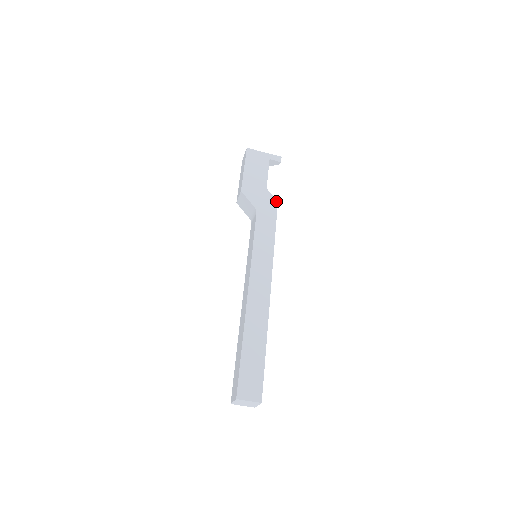
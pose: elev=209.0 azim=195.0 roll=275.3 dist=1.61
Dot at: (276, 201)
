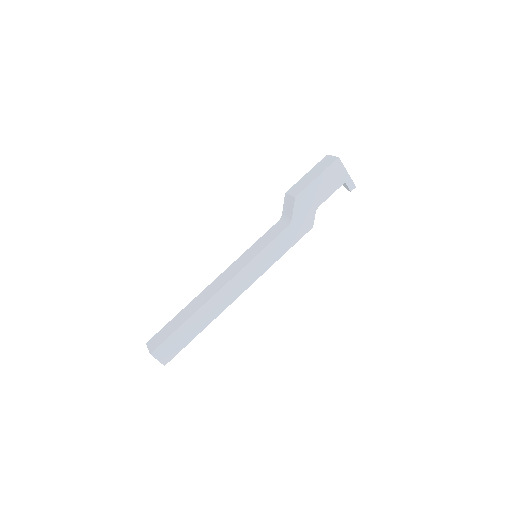
Dot at: (312, 226)
